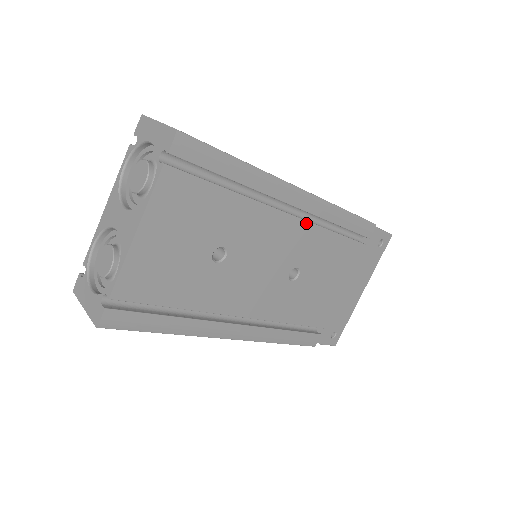
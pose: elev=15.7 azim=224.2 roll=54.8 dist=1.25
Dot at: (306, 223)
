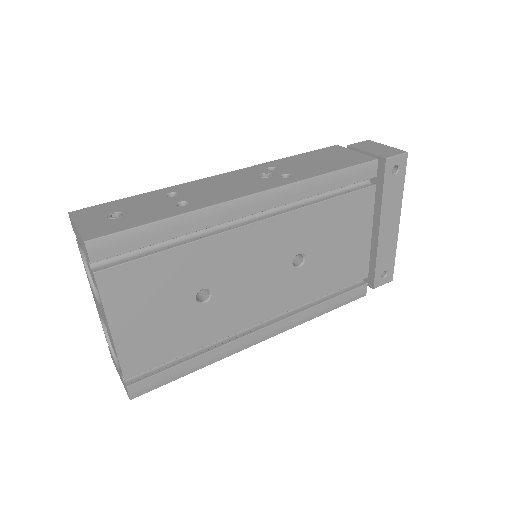
Dot at: (282, 216)
